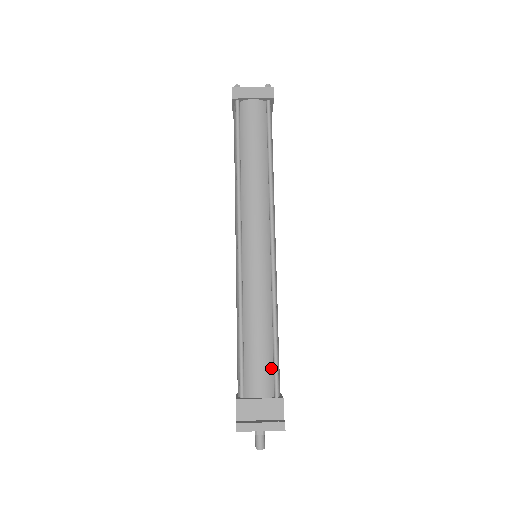
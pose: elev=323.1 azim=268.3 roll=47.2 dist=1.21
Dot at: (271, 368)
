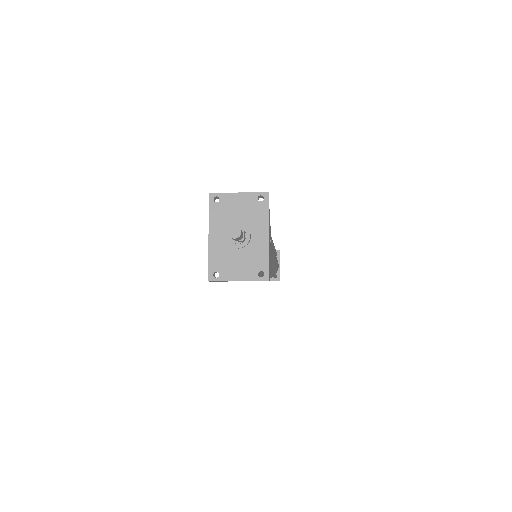
Dot at: occluded
